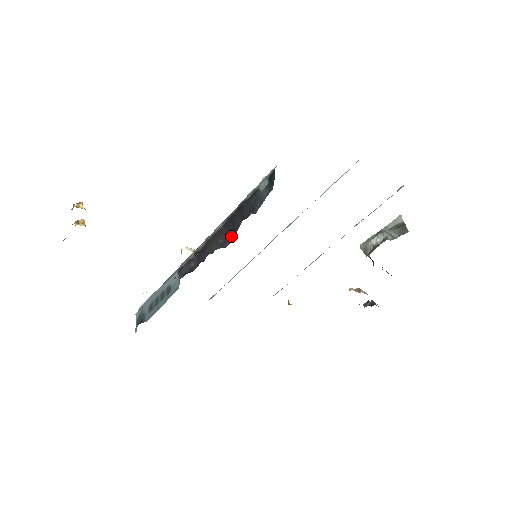
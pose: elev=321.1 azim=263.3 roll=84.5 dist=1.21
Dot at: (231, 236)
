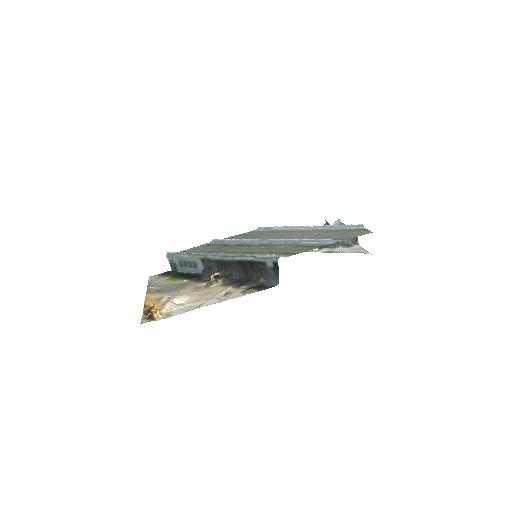
Dot at: (244, 272)
